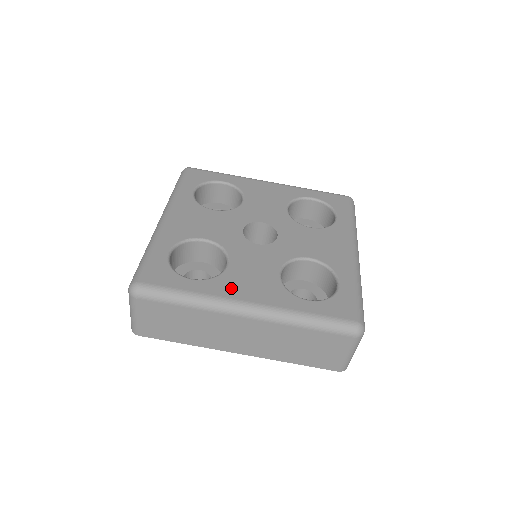
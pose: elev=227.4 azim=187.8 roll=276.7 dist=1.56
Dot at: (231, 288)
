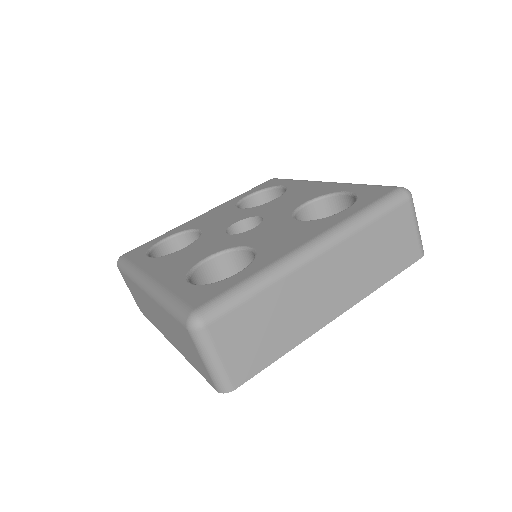
Dot at: (157, 265)
